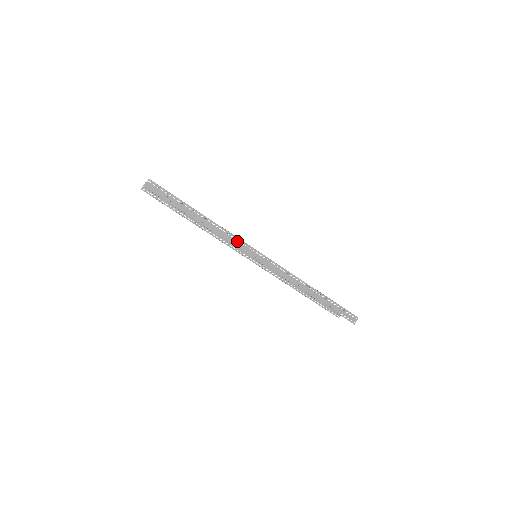
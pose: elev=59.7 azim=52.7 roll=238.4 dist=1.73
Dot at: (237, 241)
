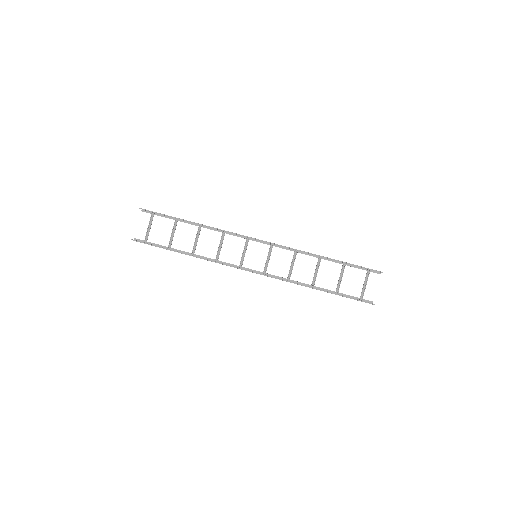
Dot at: (232, 233)
